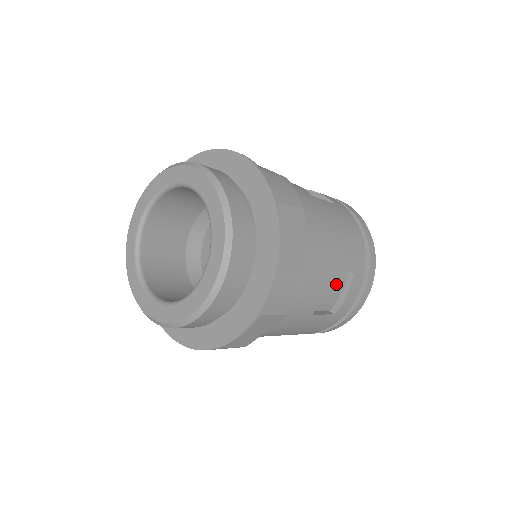
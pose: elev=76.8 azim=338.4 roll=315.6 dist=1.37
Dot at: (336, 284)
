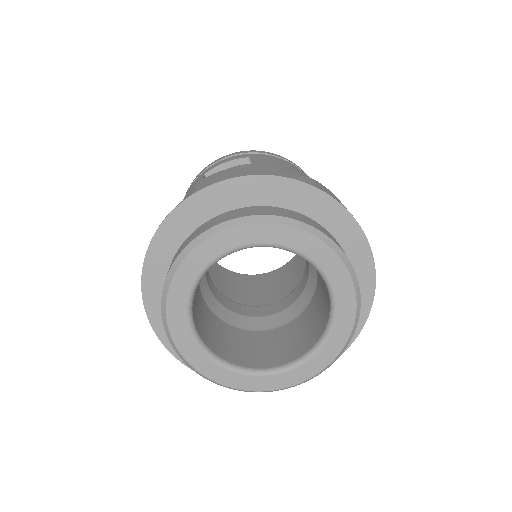
Dot at: occluded
